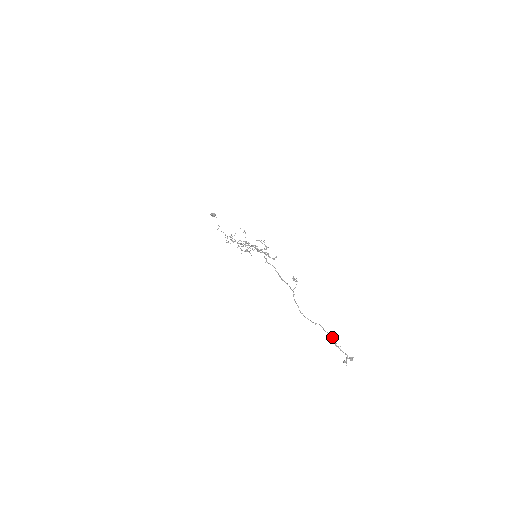
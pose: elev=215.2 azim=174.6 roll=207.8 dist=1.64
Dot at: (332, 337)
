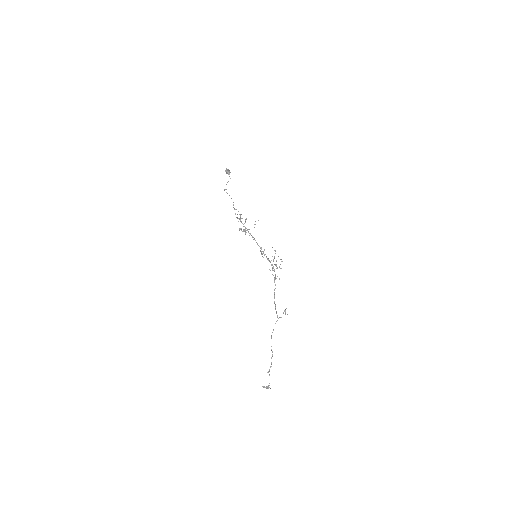
Dot at: occluded
